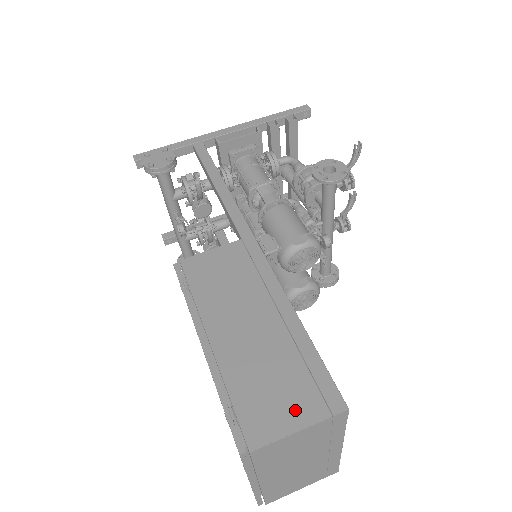
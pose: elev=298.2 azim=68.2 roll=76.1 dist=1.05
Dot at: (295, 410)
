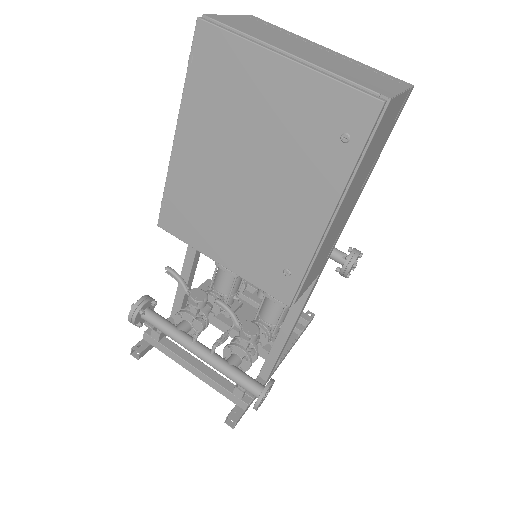
Dot at: occluded
